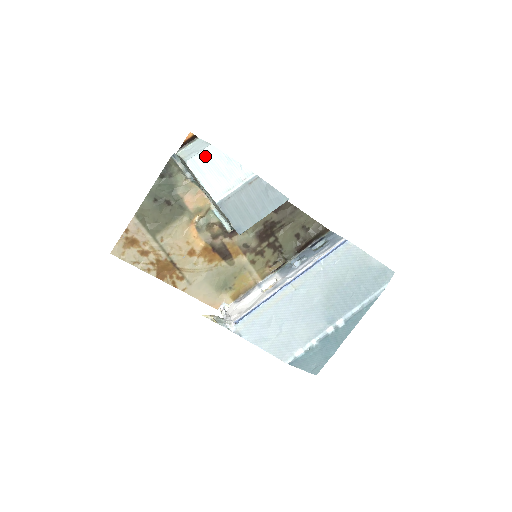
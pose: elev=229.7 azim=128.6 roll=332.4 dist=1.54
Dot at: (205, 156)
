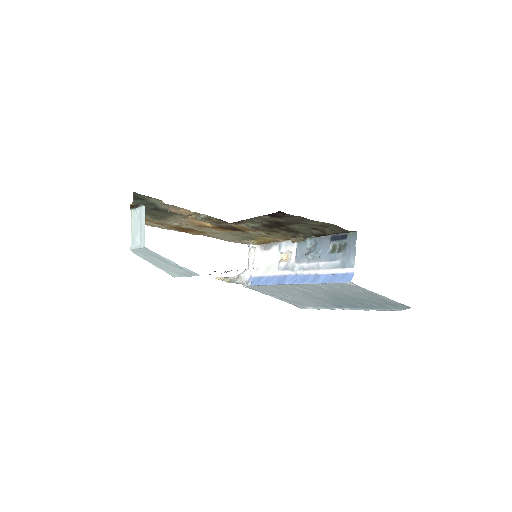
Dot at: (145, 252)
